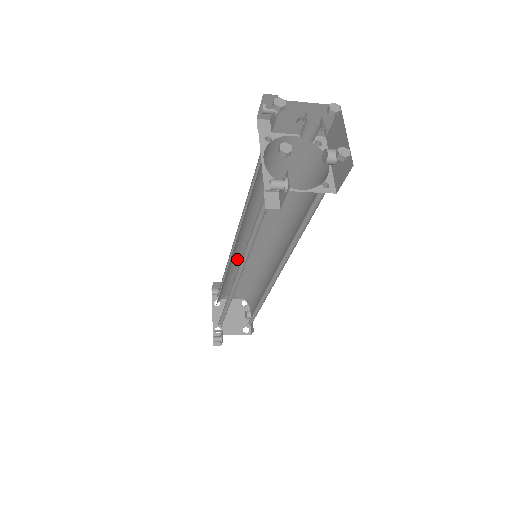
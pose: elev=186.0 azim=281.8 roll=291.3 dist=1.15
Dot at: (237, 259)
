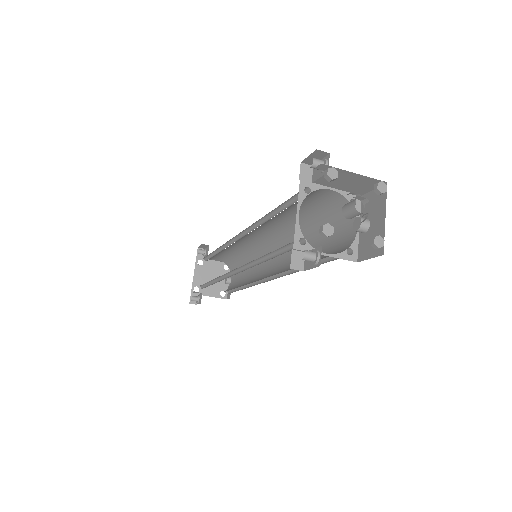
Dot at: (234, 243)
